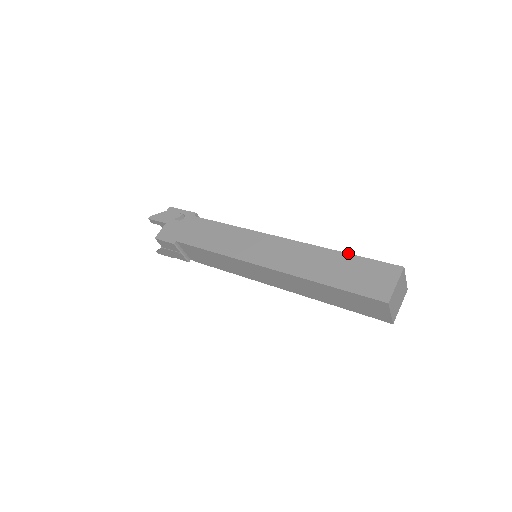
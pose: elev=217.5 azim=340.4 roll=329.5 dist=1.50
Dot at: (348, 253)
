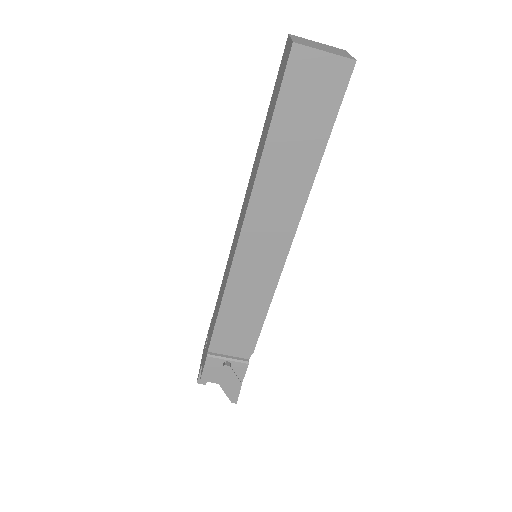
Dot at: occluded
